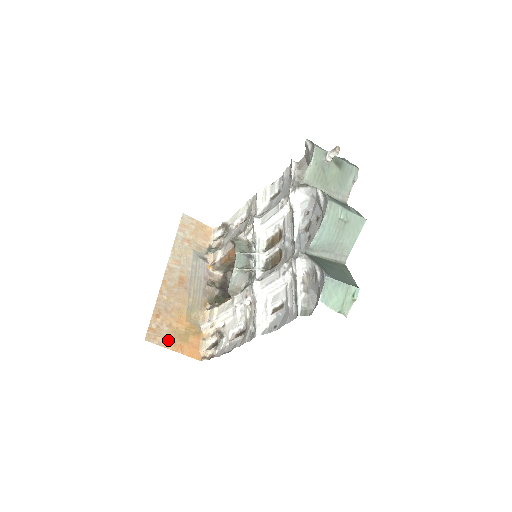
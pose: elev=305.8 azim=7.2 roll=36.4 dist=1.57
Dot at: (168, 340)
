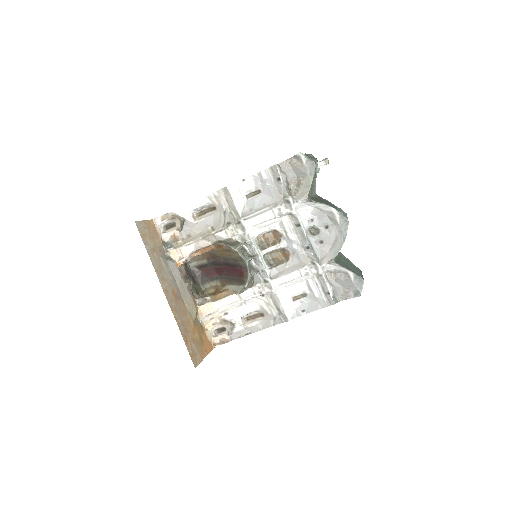
Dot at: (200, 353)
